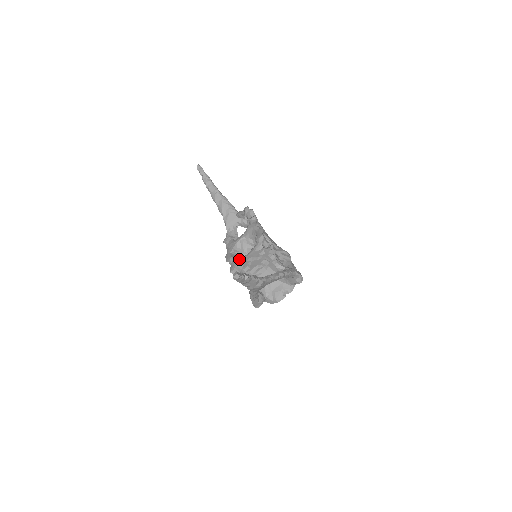
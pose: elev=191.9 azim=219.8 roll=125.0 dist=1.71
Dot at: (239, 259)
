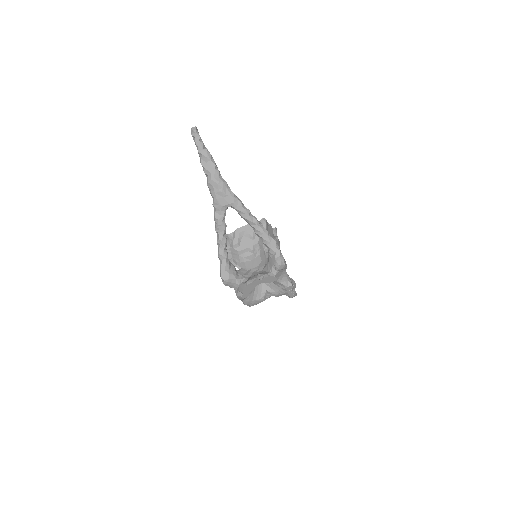
Dot at: occluded
